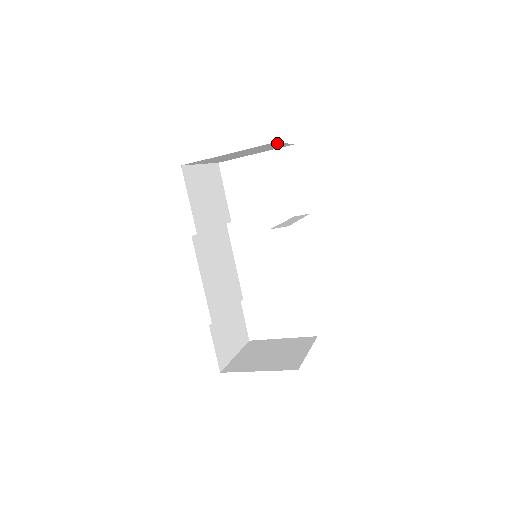
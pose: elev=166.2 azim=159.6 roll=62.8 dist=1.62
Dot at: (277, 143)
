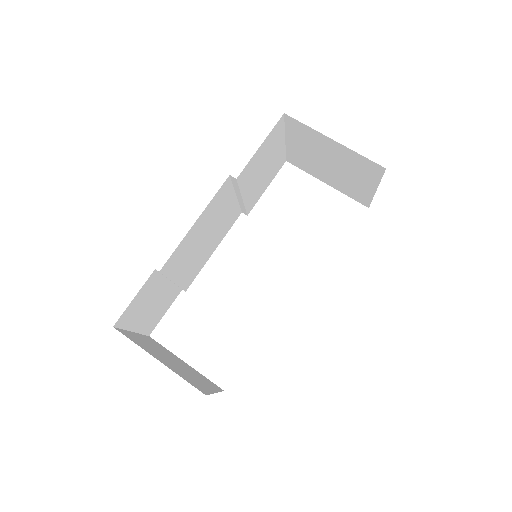
Dot at: (380, 178)
